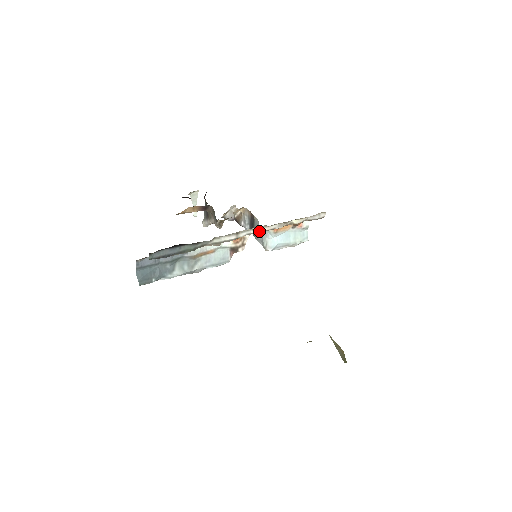
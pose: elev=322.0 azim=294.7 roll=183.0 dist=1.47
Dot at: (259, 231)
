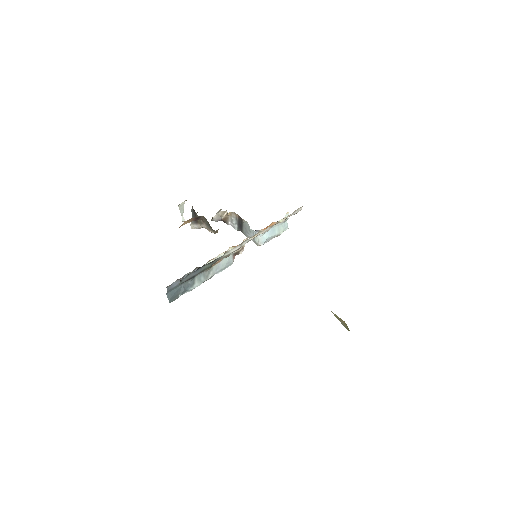
Dot at: (256, 236)
